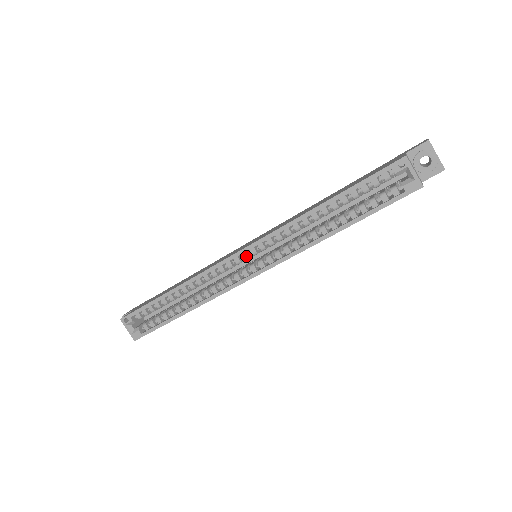
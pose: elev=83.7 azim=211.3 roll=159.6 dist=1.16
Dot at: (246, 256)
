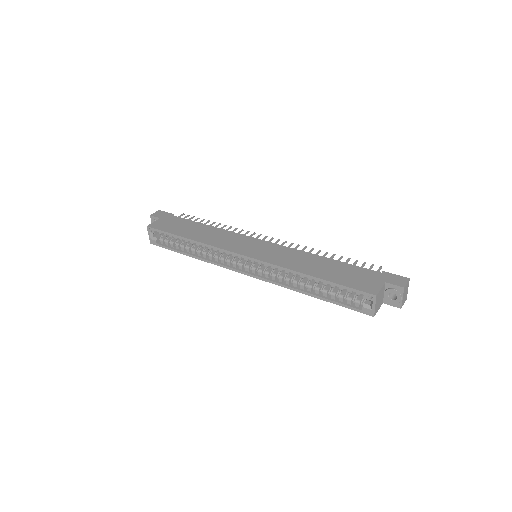
Dot at: (247, 260)
